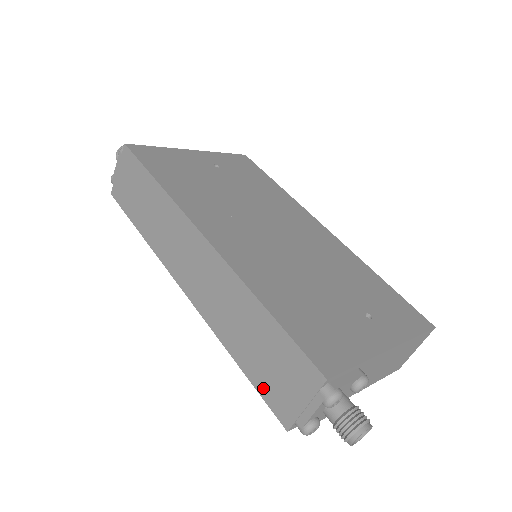
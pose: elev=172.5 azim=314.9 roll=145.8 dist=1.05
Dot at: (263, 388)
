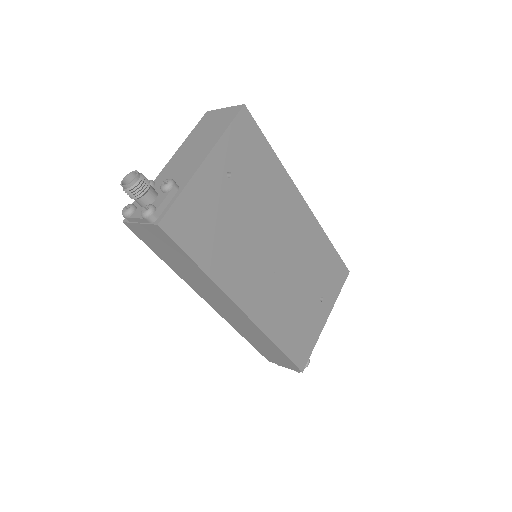
Dot at: (261, 351)
